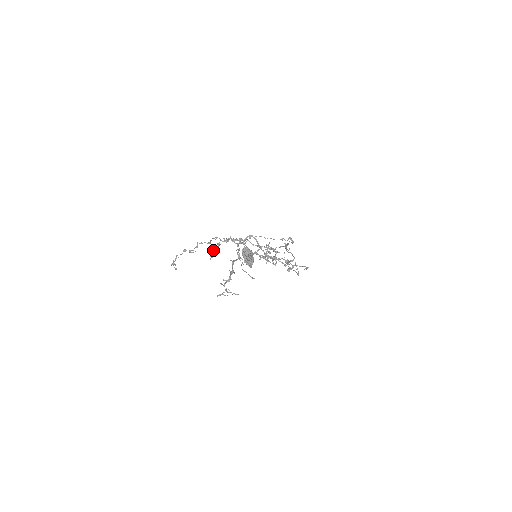
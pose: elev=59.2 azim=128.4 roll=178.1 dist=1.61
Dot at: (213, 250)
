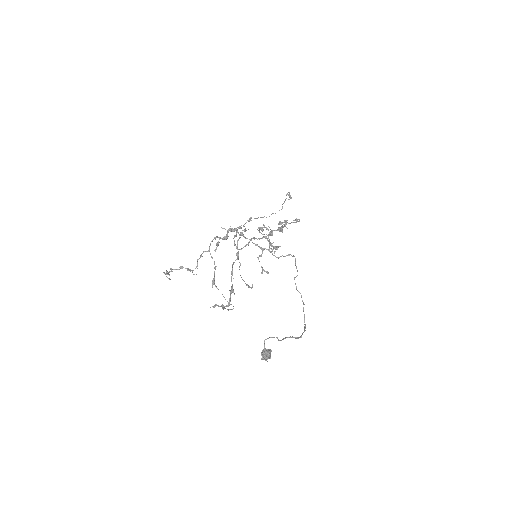
Dot at: (214, 268)
